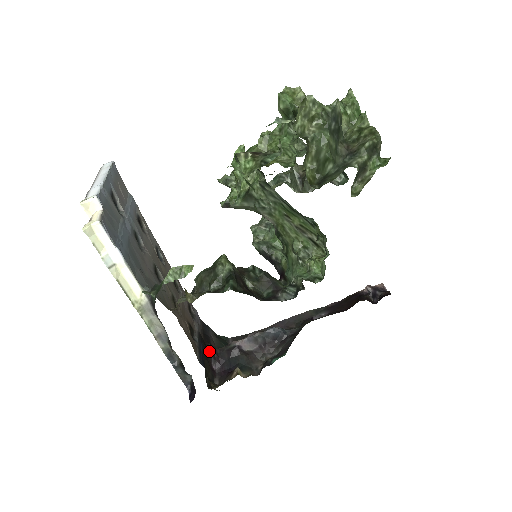
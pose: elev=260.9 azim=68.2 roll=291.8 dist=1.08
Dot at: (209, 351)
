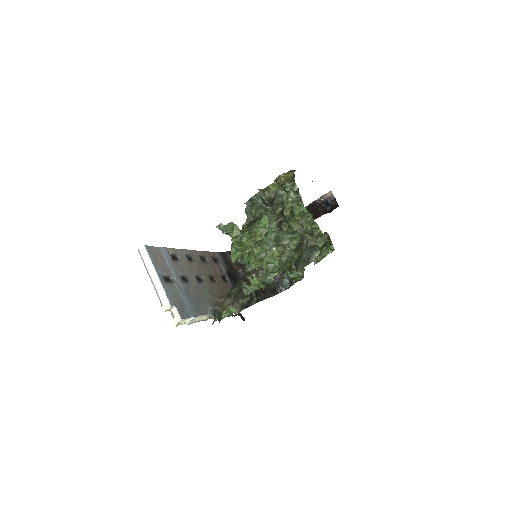
Dot at: (236, 276)
